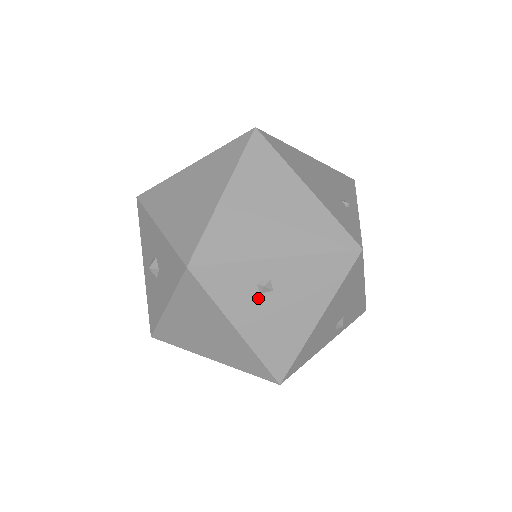
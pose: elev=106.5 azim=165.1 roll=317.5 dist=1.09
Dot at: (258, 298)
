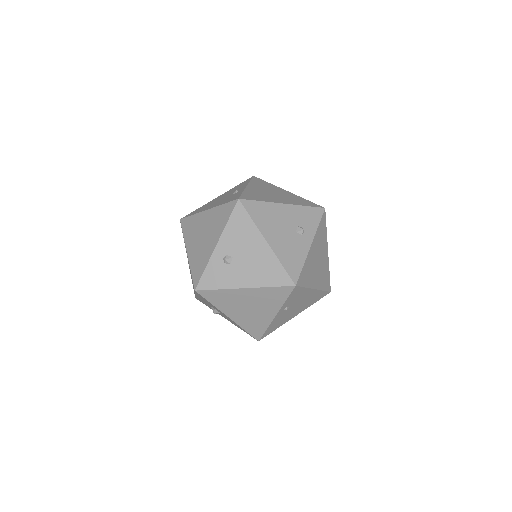
Dot at: (232, 267)
